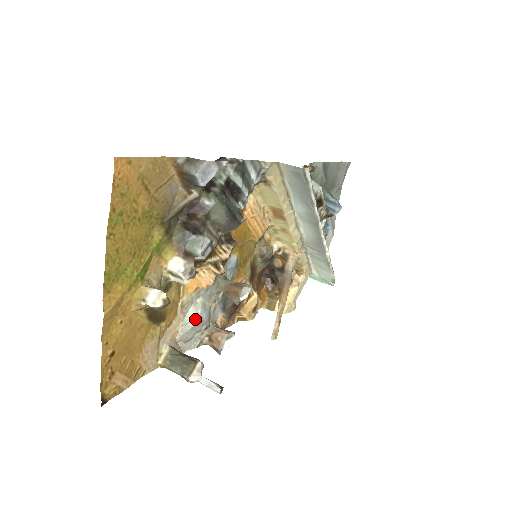
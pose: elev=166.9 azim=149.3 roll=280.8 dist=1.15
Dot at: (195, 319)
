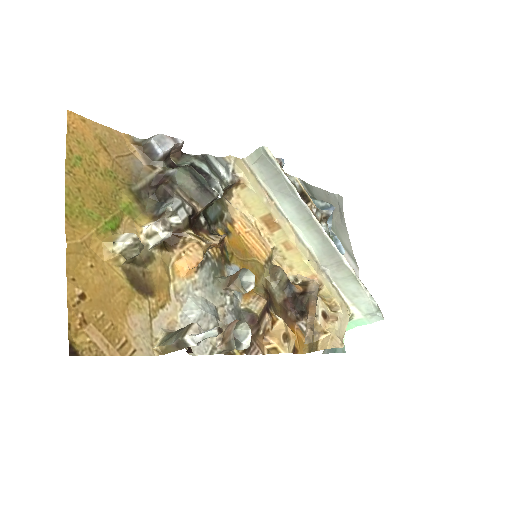
Dot at: (195, 309)
